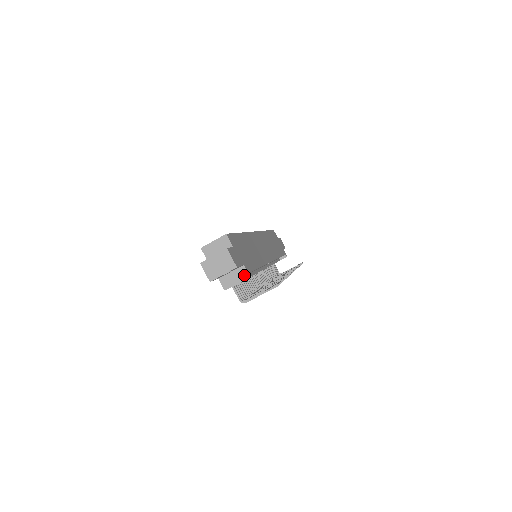
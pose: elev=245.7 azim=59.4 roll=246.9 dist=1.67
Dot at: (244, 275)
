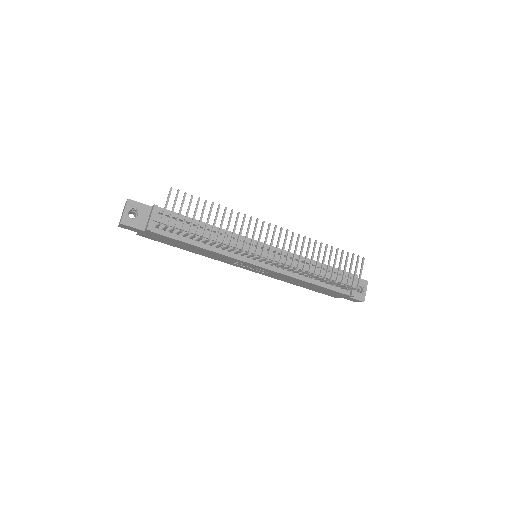
Dot at: (152, 209)
